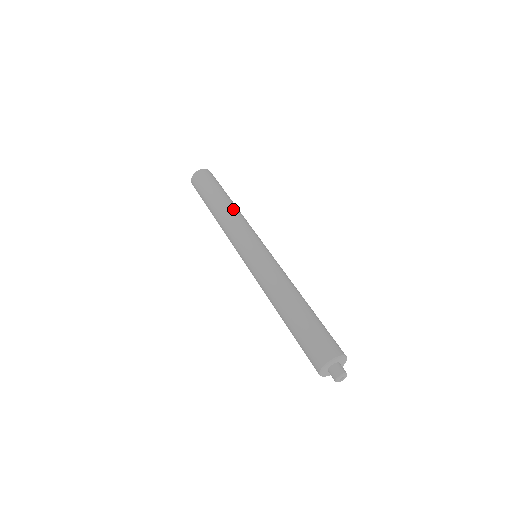
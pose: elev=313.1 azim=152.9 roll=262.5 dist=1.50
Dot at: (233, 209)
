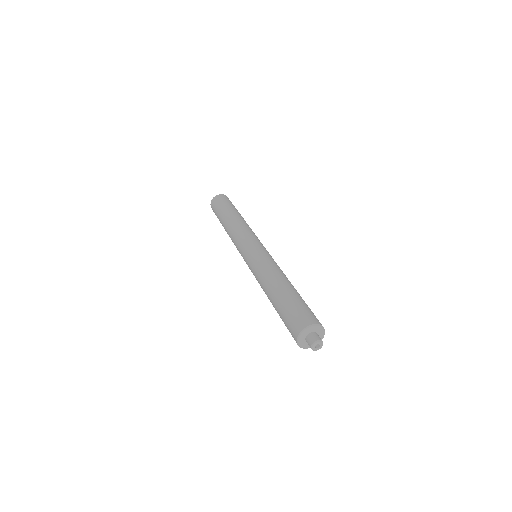
Dot at: occluded
